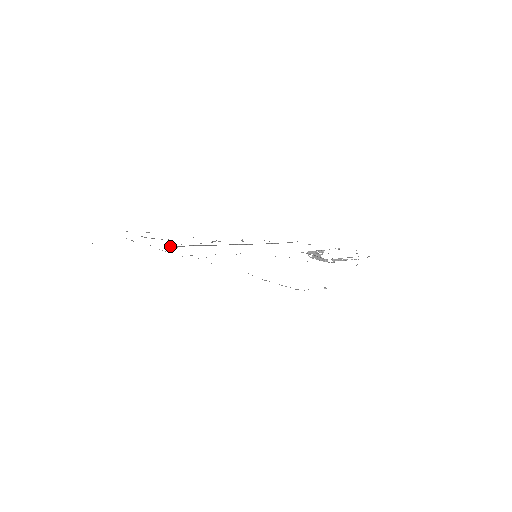
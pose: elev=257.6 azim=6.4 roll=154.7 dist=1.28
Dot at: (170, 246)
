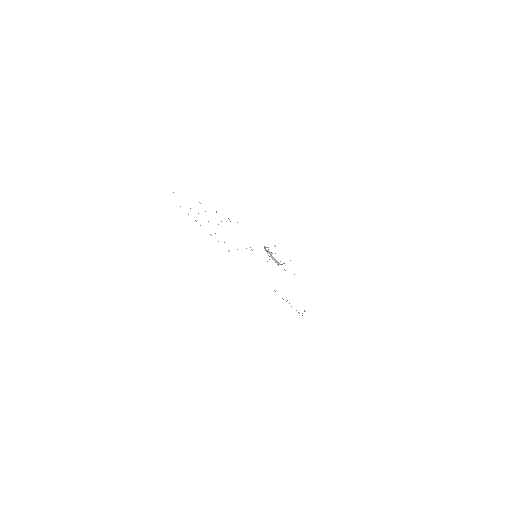
Dot at: occluded
